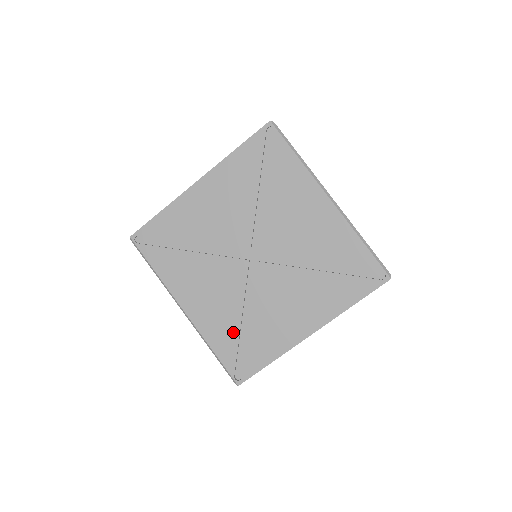
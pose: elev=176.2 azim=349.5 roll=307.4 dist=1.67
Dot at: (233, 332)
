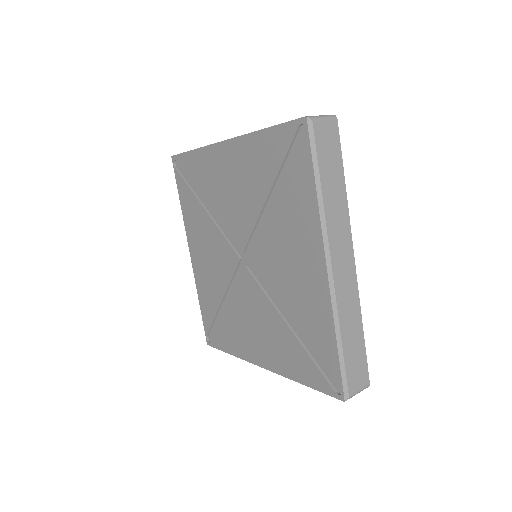
Dot at: (214, 305)
